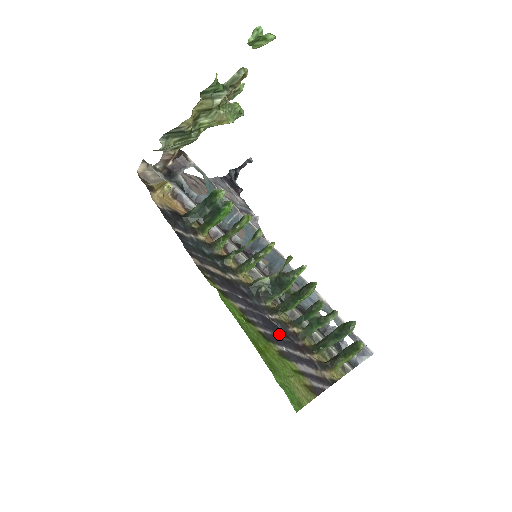
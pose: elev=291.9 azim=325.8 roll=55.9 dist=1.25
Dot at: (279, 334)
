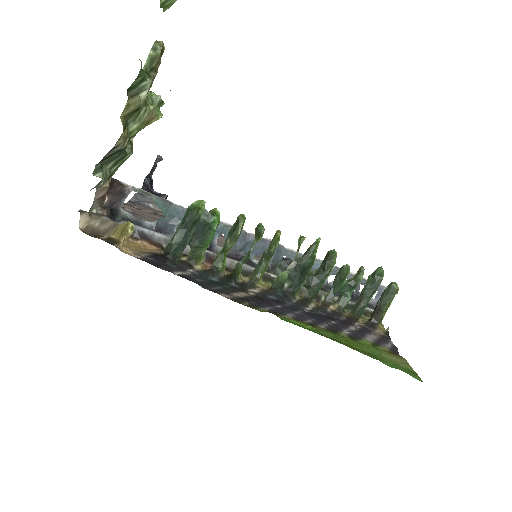
Dot at: (329, 321)
